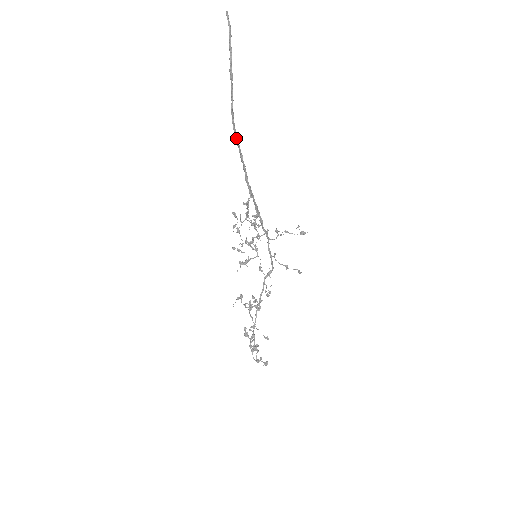
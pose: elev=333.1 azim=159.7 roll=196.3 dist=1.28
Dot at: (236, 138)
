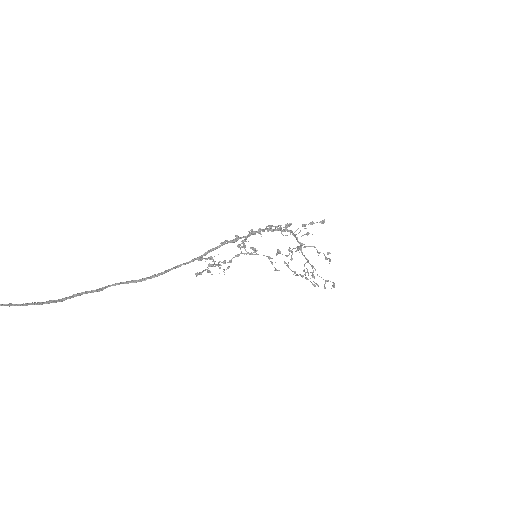
Dot at: (126, 283)
